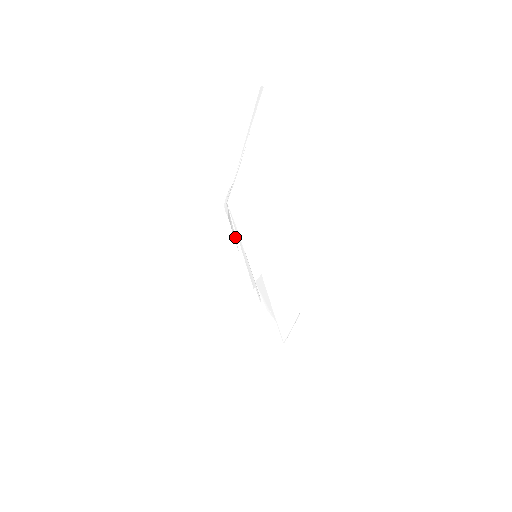
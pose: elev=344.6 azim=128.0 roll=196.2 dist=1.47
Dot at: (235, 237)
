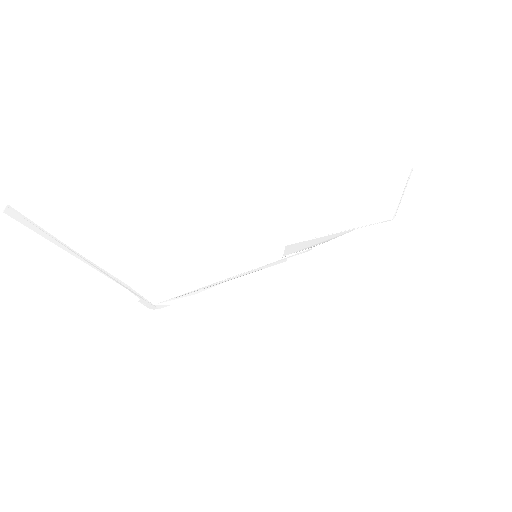
Dot at: (204, 288)
